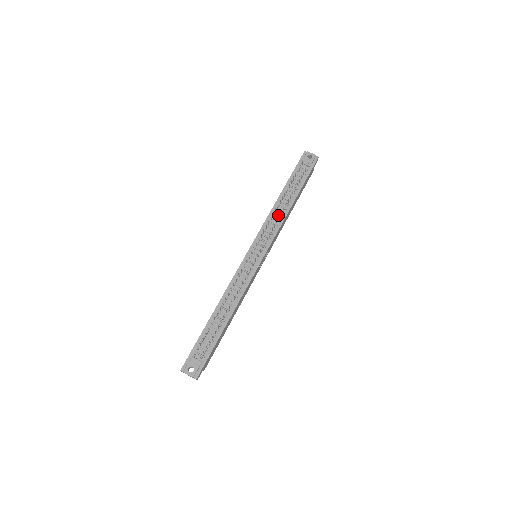
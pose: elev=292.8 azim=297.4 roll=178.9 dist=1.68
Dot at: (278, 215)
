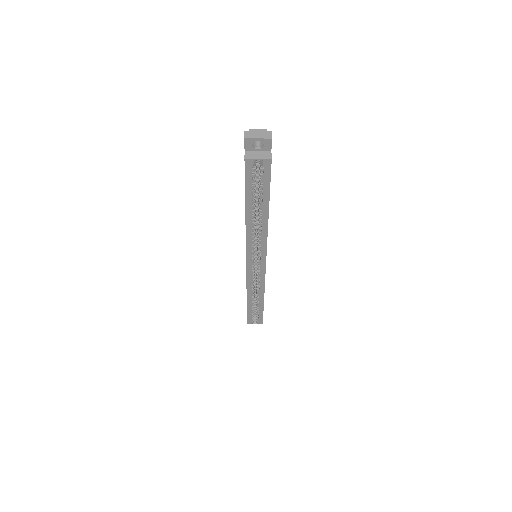
Dot at: occluded
